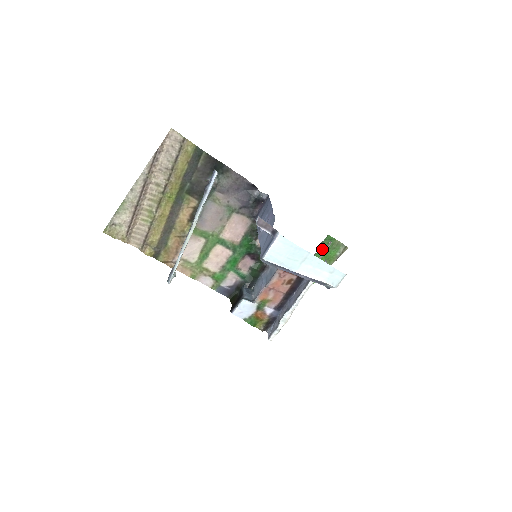
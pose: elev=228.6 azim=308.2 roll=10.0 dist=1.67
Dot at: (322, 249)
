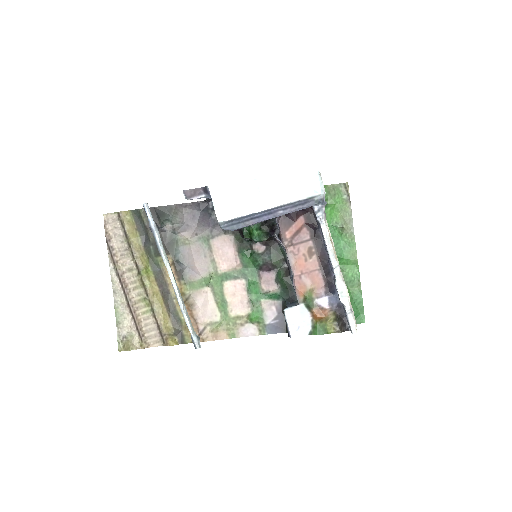
Dot at: occluded
